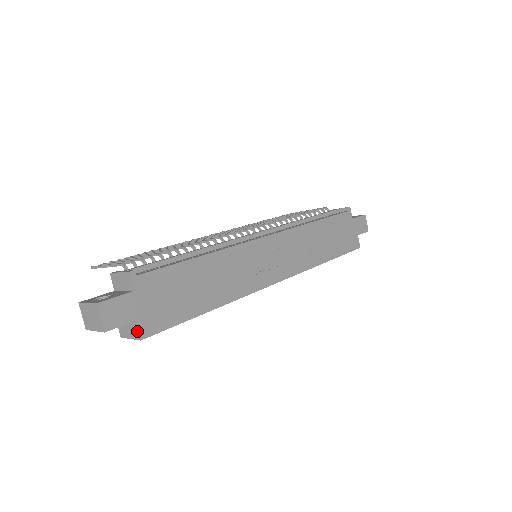
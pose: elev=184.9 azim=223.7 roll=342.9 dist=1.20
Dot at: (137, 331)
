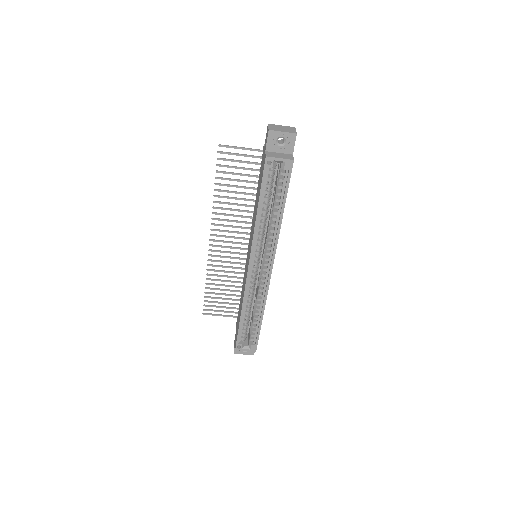
Dot at: (292, 157)
